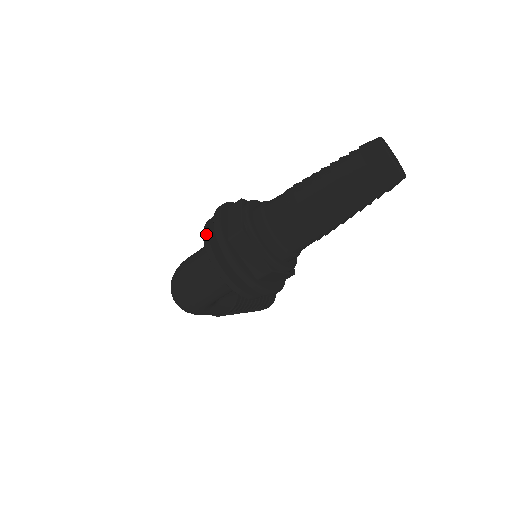
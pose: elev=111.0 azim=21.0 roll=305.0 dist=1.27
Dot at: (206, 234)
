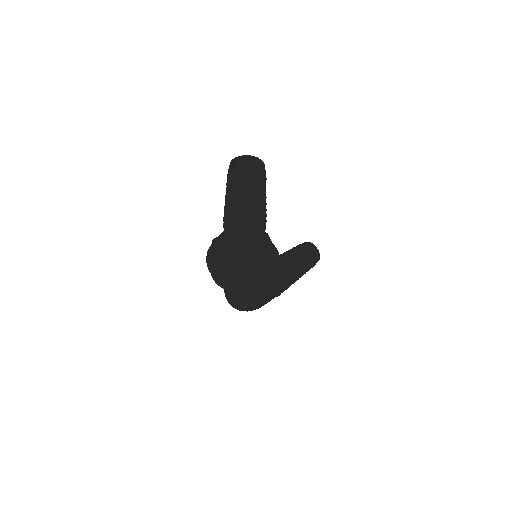
Dot at: occluded
